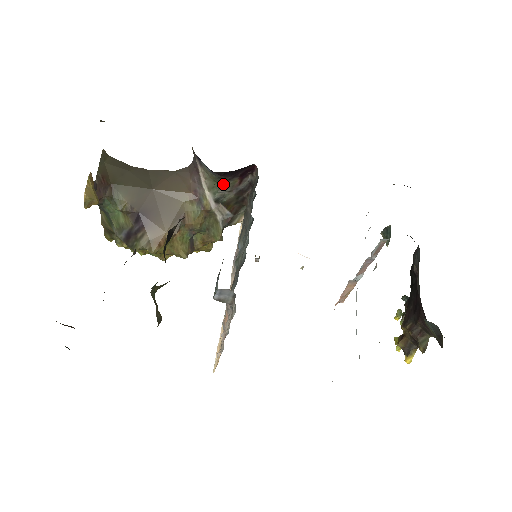
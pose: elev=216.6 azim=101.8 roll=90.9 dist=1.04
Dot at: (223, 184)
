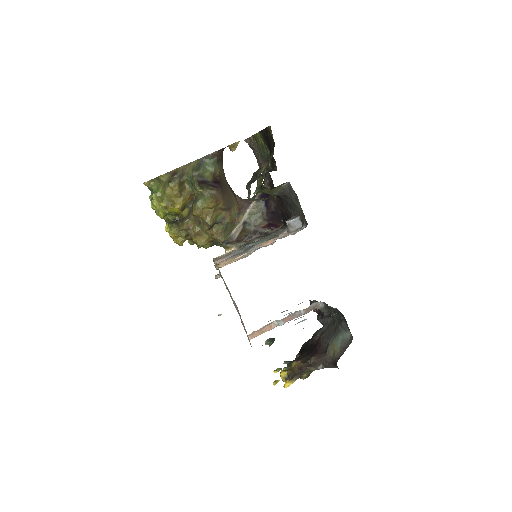
Dot at: (258, 218)
